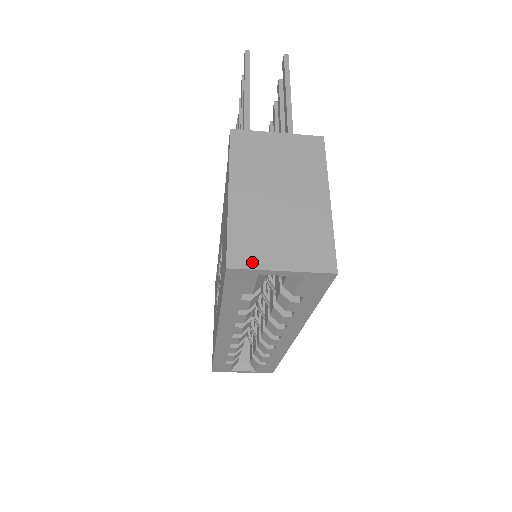
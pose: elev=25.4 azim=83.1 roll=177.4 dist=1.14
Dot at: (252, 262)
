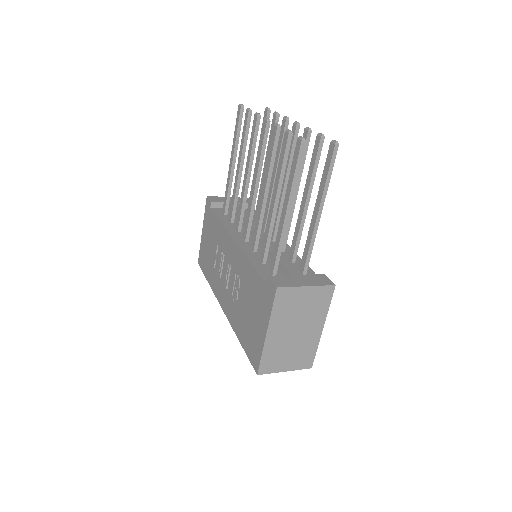
Dot at: (271, 370)
